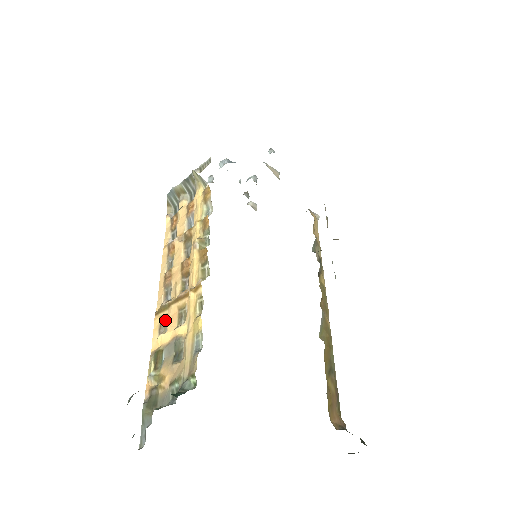
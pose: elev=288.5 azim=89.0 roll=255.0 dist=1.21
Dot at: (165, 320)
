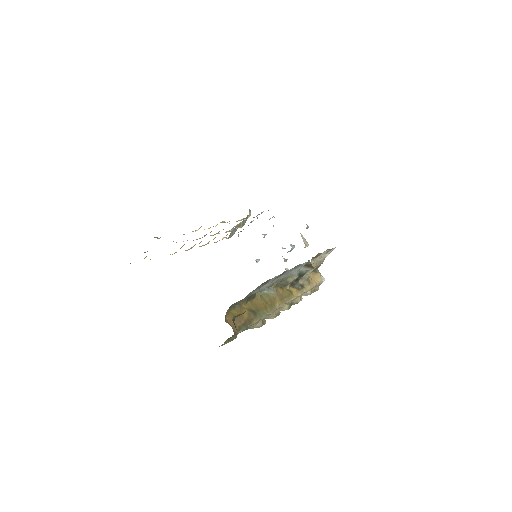
Dot at: occluded
